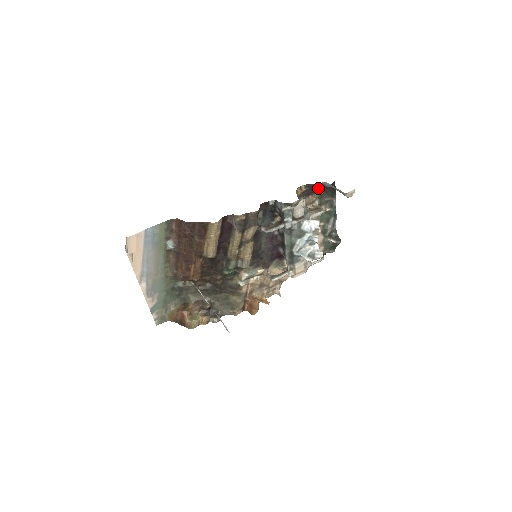
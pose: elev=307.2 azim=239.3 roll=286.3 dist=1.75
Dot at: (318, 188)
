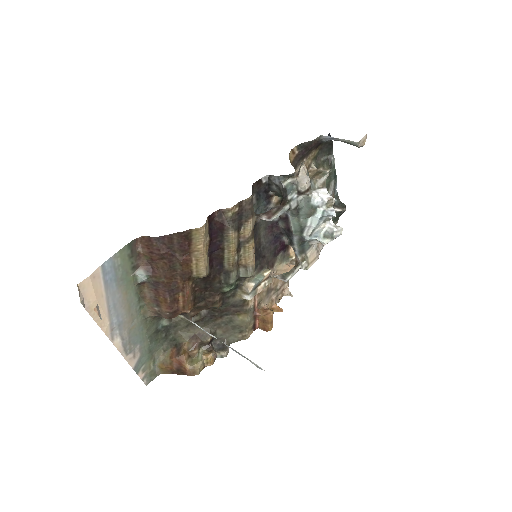
Dot at: (313, 146)
